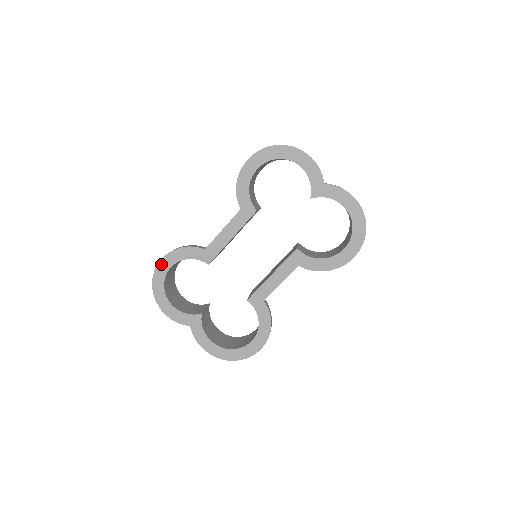
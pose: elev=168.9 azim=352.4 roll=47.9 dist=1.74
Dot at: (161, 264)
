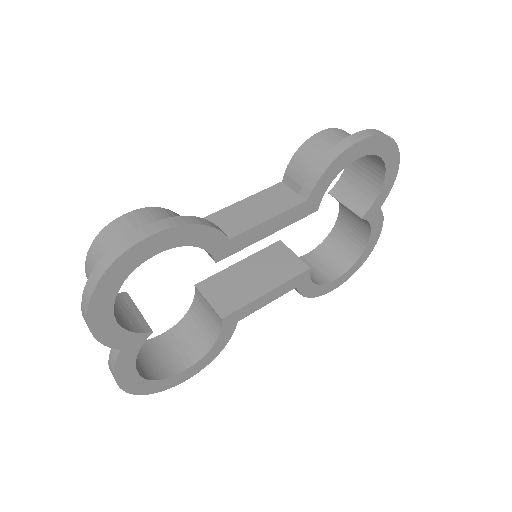
Dot at: (148, 242)
